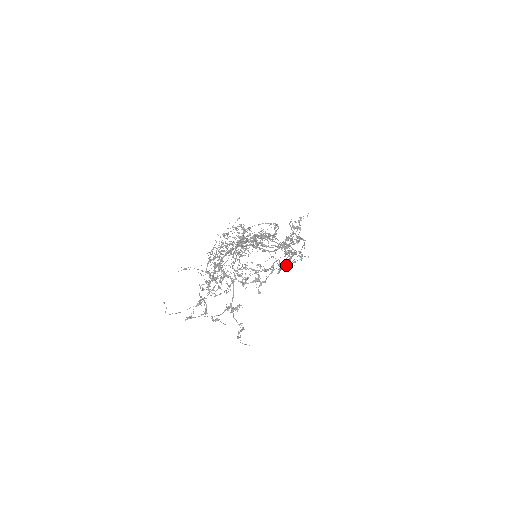
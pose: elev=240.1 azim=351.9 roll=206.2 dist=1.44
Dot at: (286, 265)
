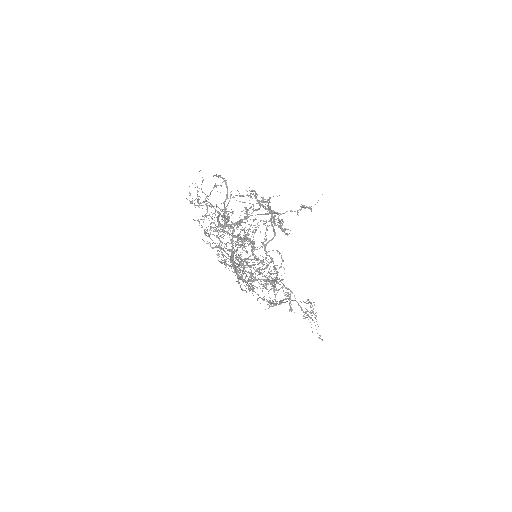
Dot at: occluded
